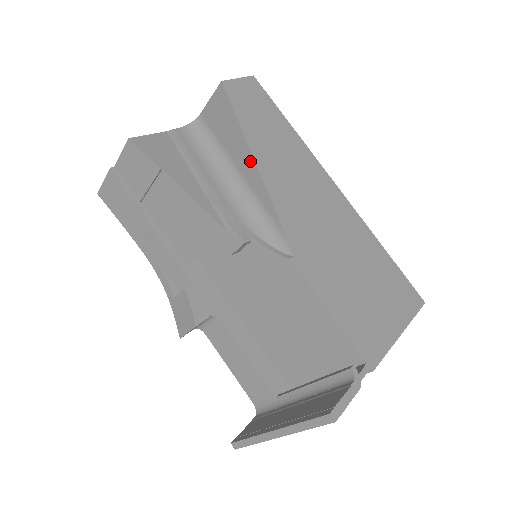
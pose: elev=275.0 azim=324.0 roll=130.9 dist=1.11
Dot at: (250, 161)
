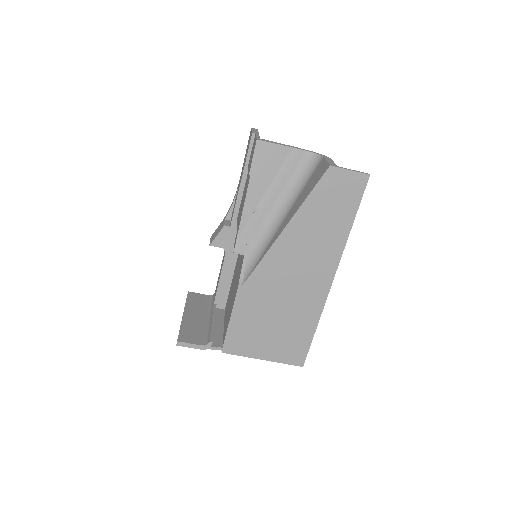
Dot at: (286, 224)
